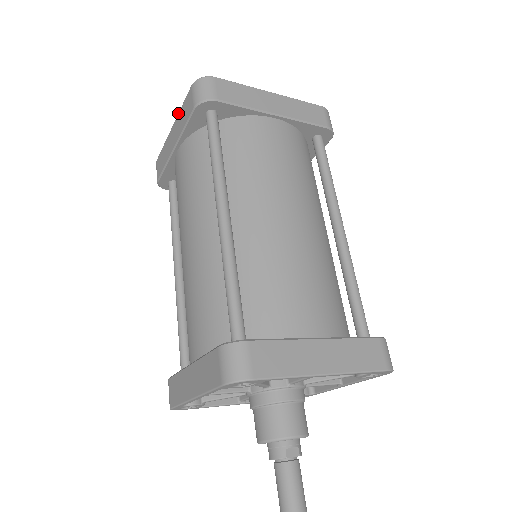
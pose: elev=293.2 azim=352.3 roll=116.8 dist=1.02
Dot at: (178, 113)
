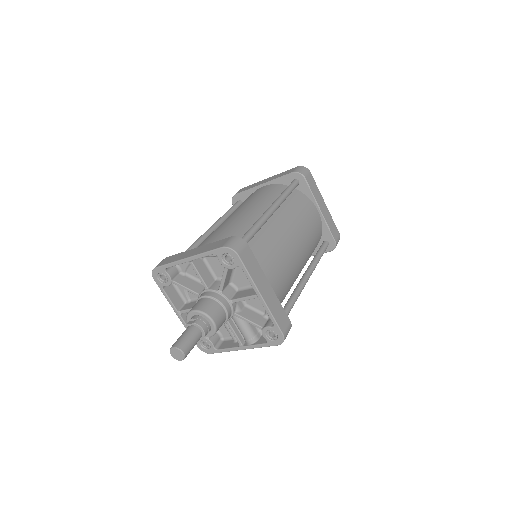
Dot at: occluded
